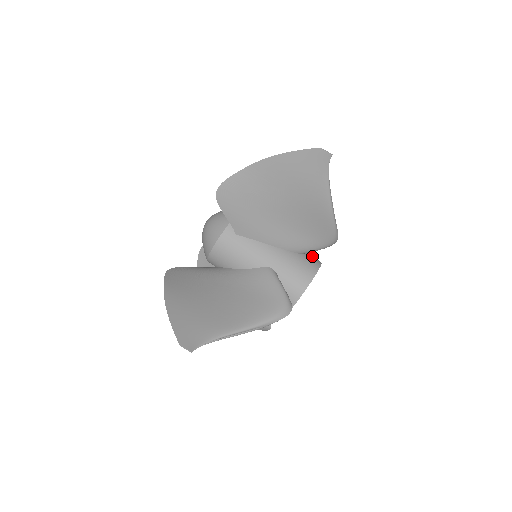
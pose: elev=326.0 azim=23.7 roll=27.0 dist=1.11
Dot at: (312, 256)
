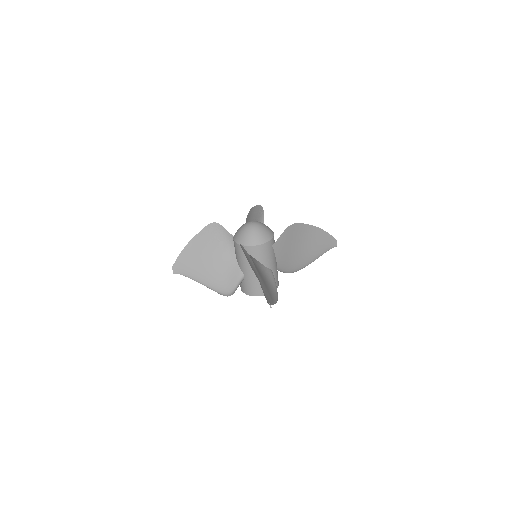
Dot at: occluded
